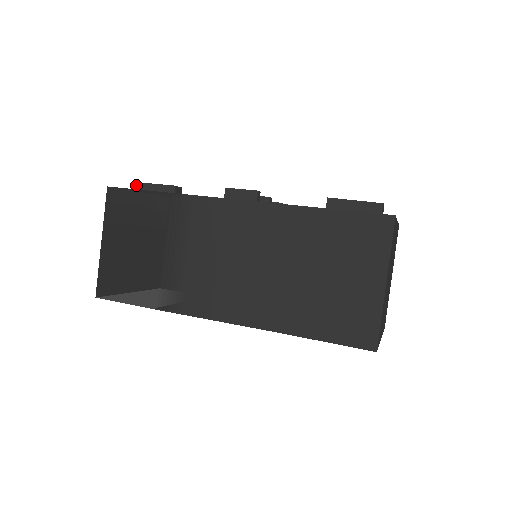
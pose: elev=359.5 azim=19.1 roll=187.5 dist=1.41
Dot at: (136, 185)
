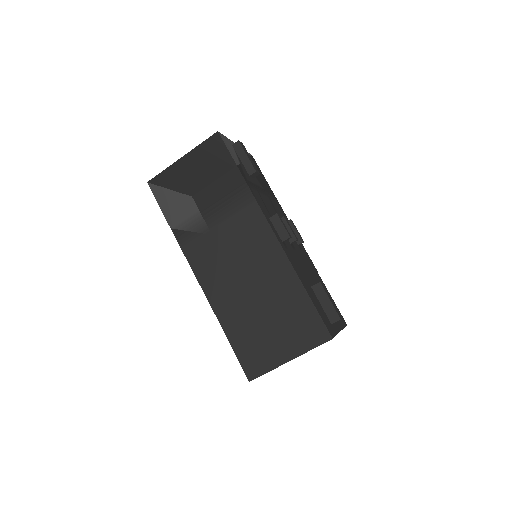
Dot at: (237, 142)
